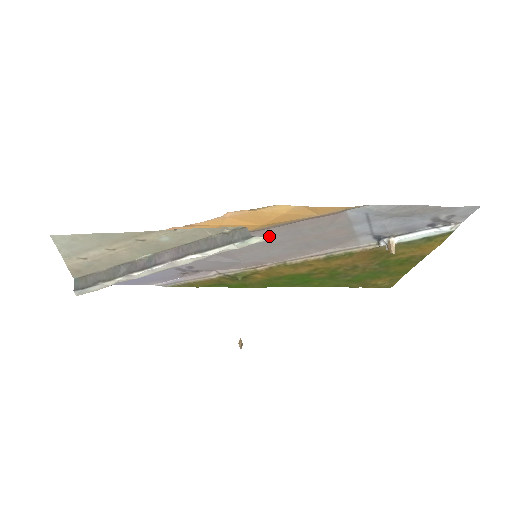
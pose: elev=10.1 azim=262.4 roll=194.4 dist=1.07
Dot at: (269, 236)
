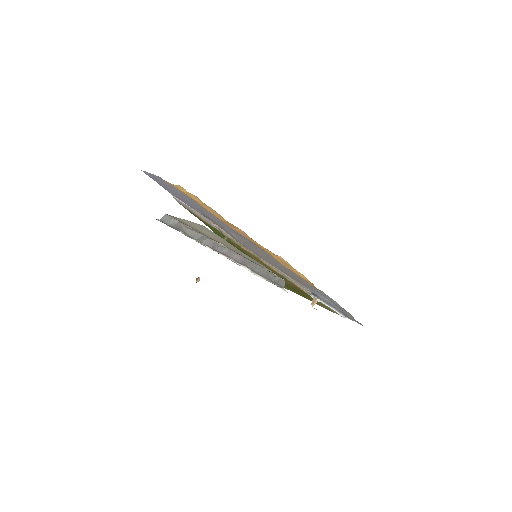
Dot at: occluded
